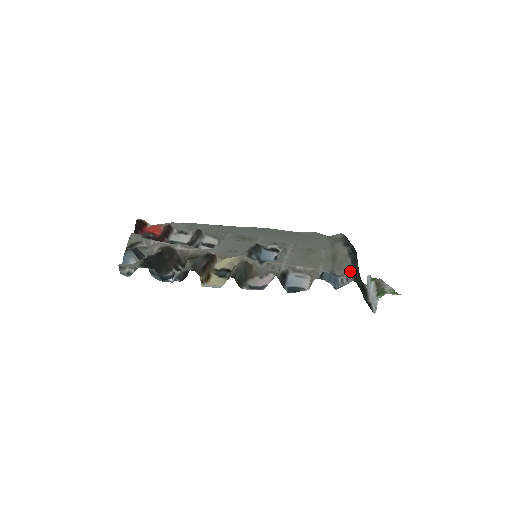
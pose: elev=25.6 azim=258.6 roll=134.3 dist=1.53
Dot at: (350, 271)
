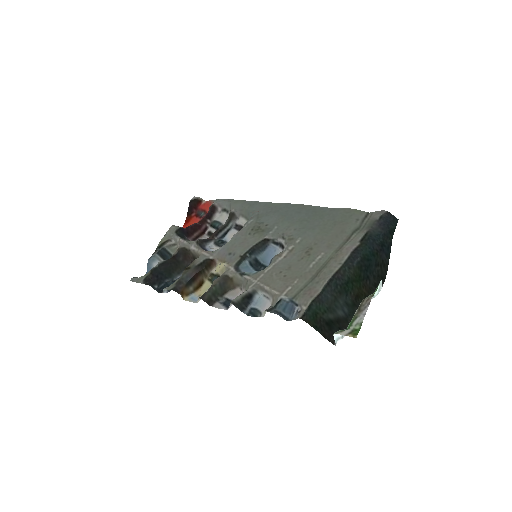
Dot at: (308, 302)
